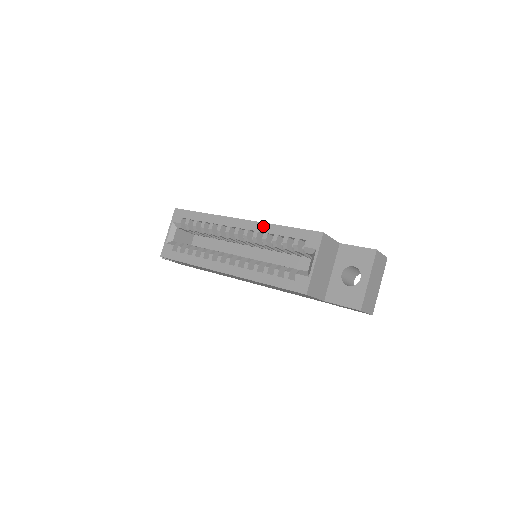
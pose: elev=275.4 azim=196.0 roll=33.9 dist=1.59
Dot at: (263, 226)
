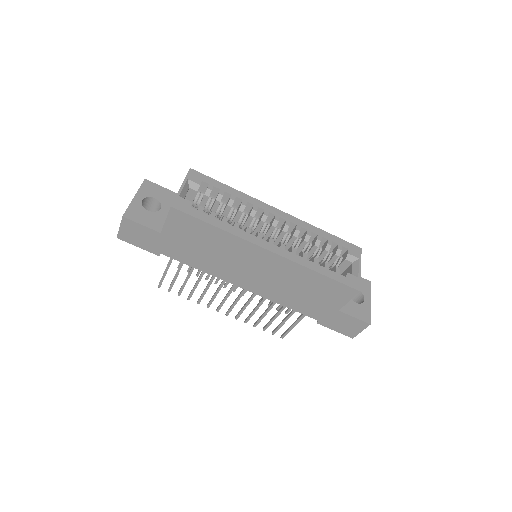
Dot at: (306, 224)
